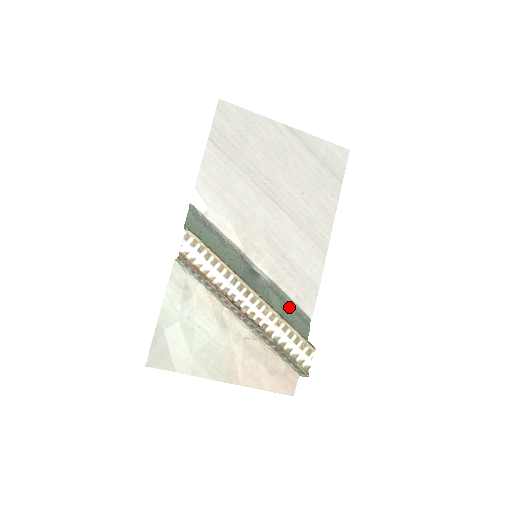
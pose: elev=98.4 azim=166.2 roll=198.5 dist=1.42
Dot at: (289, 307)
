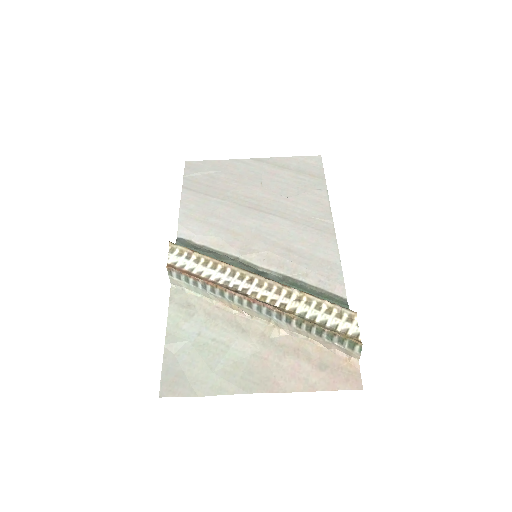
Dot at: (314, 293)
